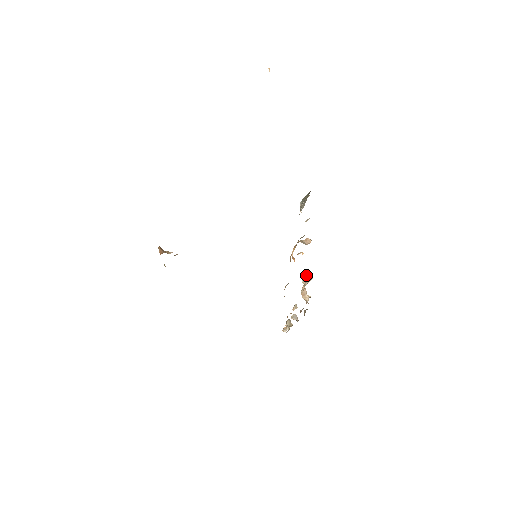
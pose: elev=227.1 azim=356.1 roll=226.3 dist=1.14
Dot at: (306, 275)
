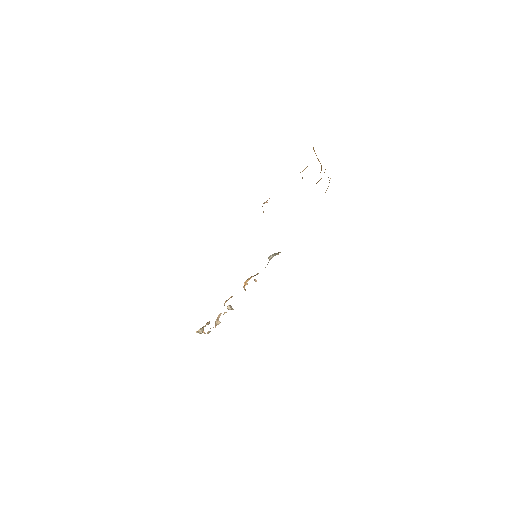
Dot at: occluded
